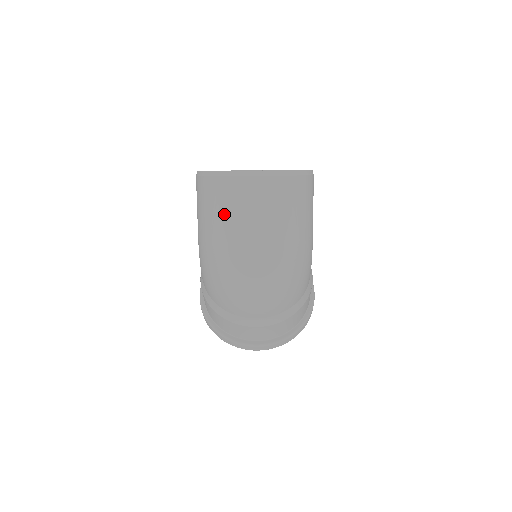
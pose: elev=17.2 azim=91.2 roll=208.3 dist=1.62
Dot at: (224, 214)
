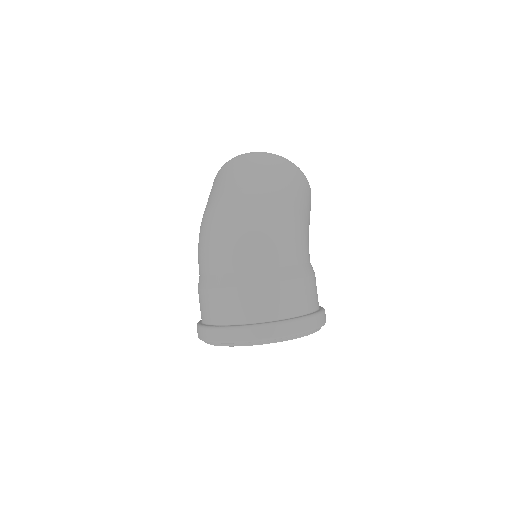
Dot at: (220, 182)
